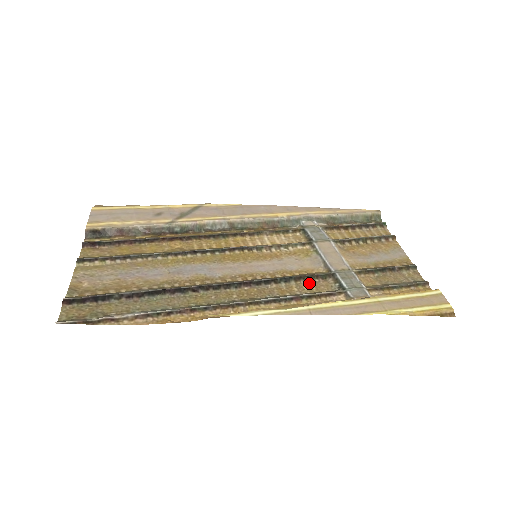
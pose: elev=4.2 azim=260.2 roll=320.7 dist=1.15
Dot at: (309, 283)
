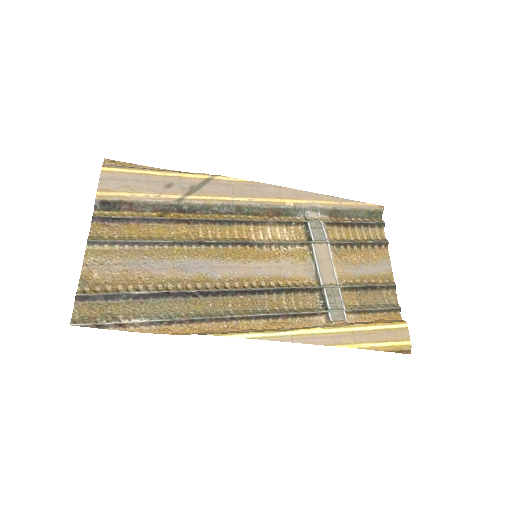
Dot at: (298, 296)
